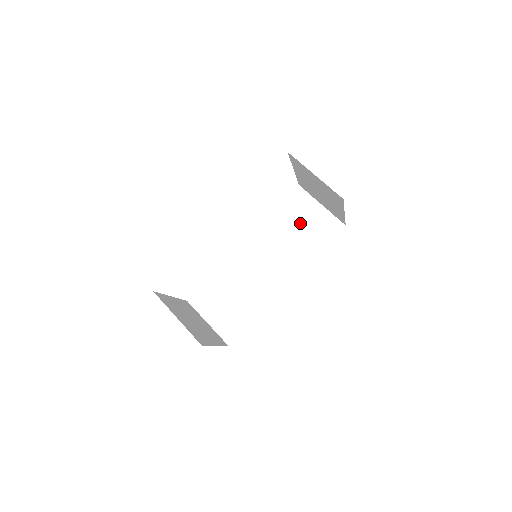
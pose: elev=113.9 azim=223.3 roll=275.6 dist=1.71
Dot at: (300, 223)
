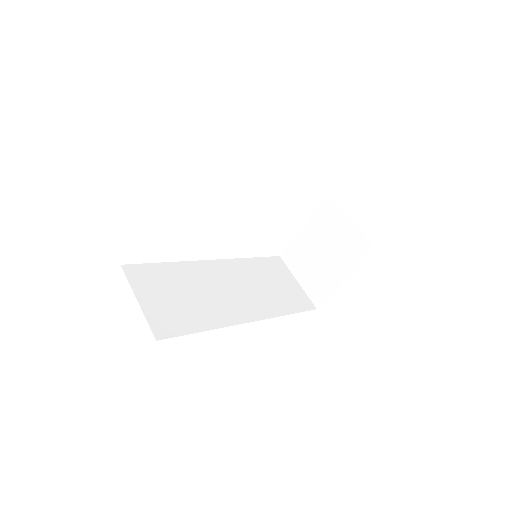
Dot at: (275, 281)
